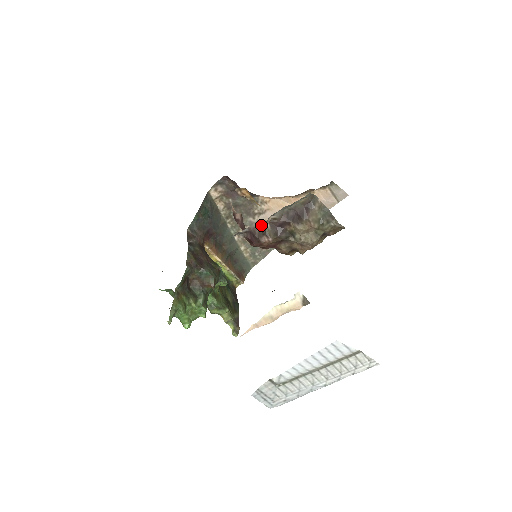
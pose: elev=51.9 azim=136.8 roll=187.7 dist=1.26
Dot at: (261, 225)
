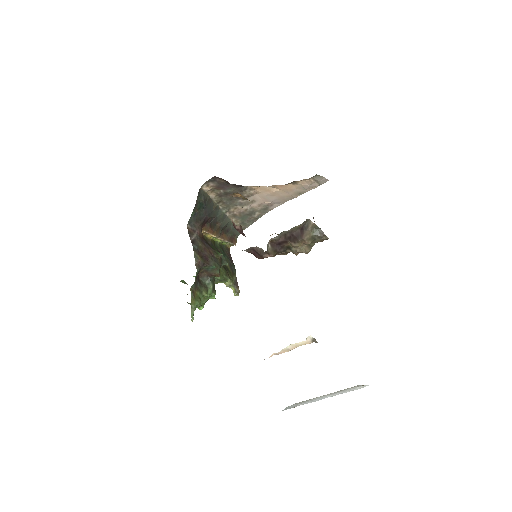
Dot at: (250, 203)
